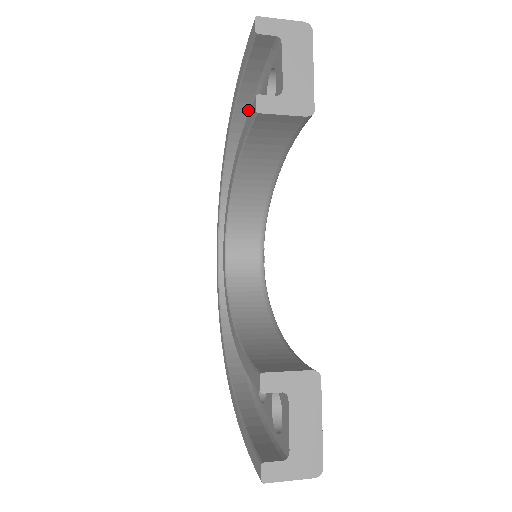
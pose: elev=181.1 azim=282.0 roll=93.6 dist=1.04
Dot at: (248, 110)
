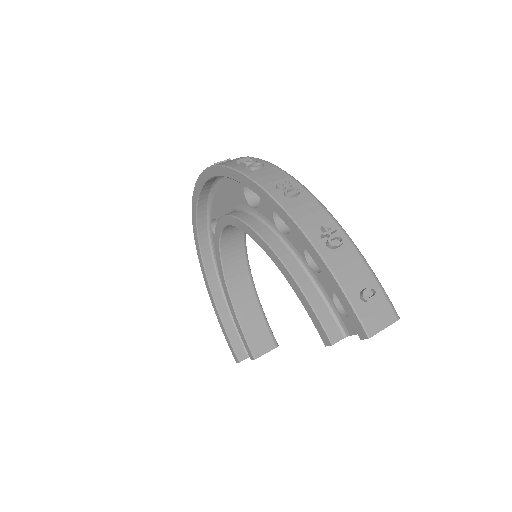
Dot at: occluded
